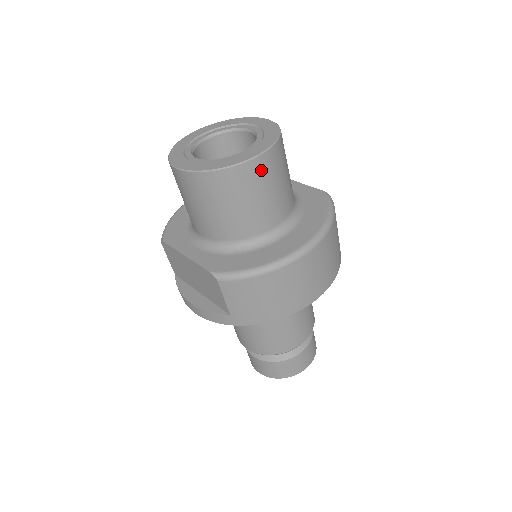
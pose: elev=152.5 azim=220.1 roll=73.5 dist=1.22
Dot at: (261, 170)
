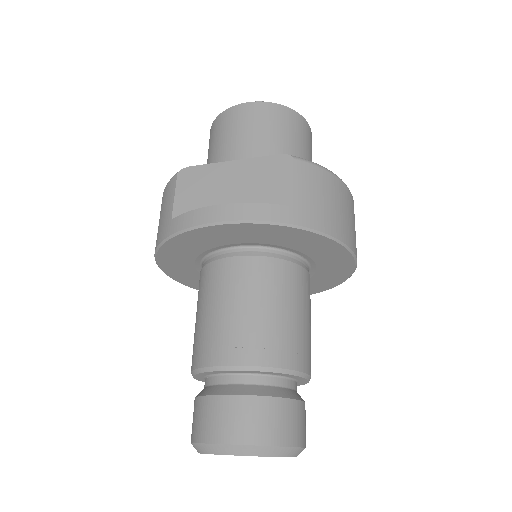
Dot at: (310, 138)
